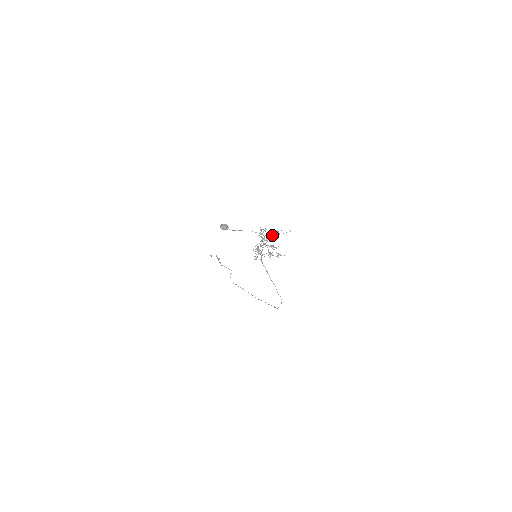
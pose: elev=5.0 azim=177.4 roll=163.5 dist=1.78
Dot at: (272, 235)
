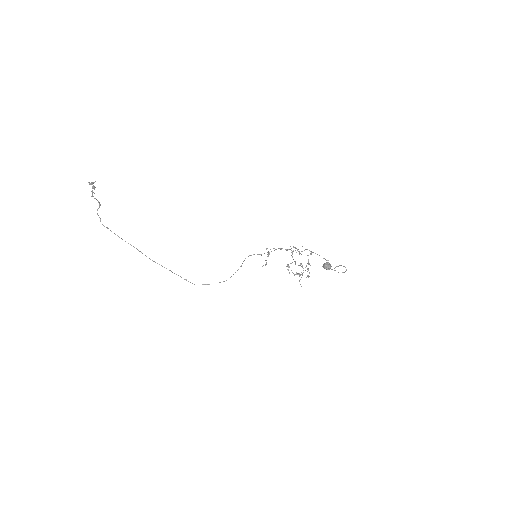
Dot at: occluded
